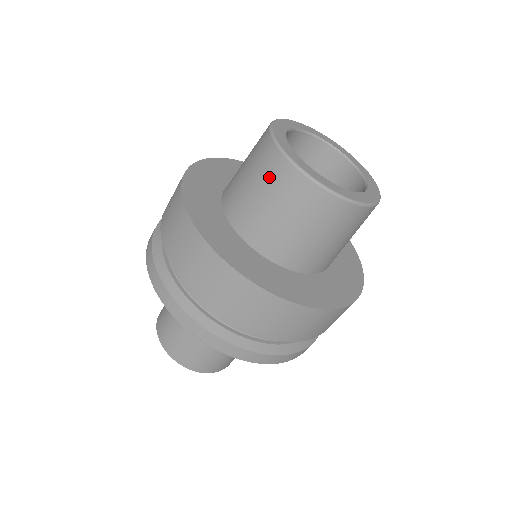
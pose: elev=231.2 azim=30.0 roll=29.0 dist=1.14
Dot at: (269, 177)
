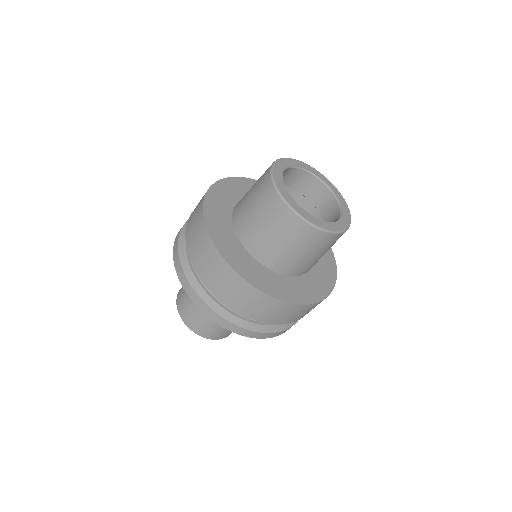
Dot at: (259, 184)
